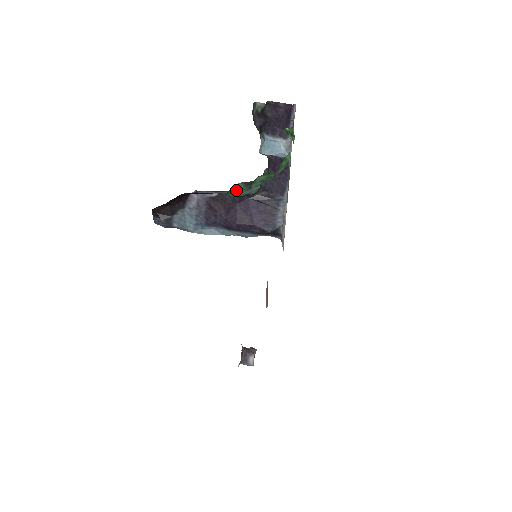
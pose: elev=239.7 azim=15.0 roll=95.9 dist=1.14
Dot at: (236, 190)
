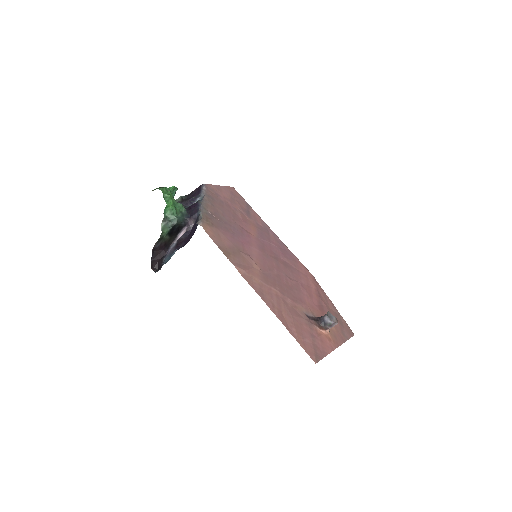
Dot at: (164, 227)
